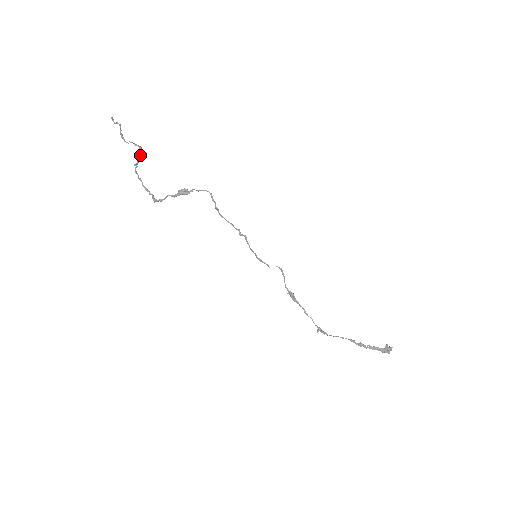
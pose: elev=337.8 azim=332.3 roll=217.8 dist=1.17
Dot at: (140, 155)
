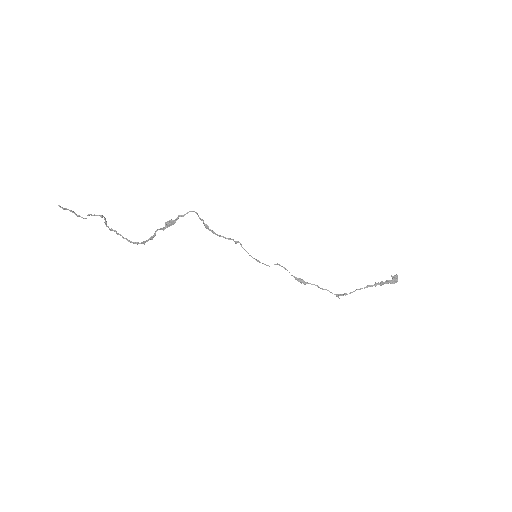
Dot at: (105, 220)
